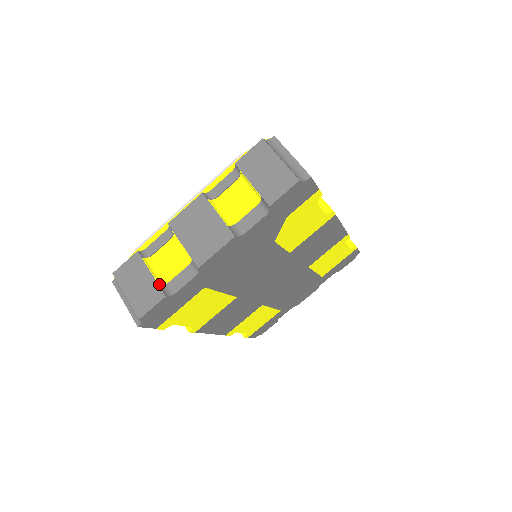
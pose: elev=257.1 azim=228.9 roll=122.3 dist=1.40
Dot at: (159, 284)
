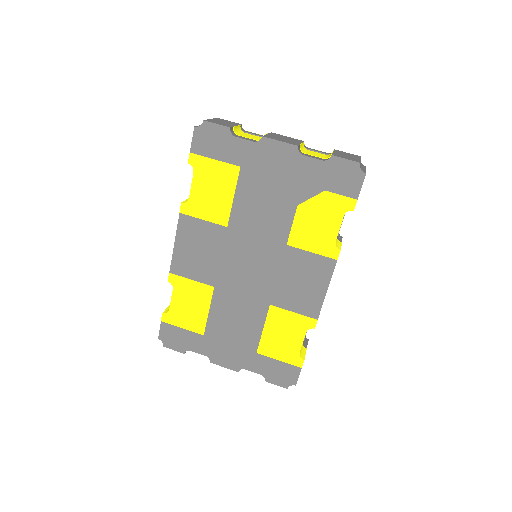
Dot at: (234, 127)
